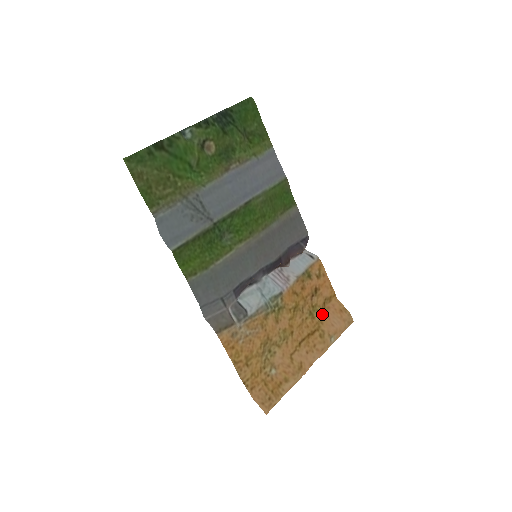
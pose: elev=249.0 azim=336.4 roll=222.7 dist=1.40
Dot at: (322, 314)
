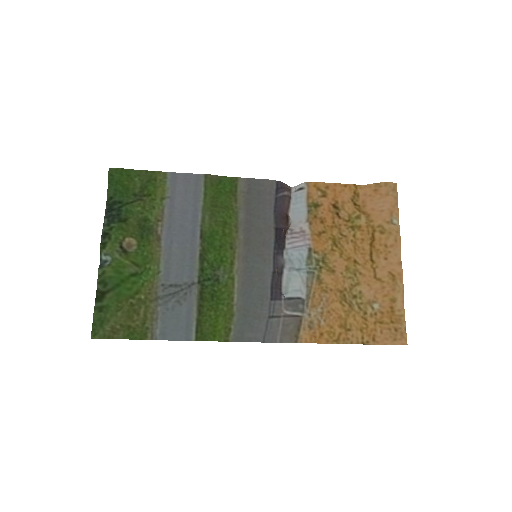
Dot at: (364, 214)
